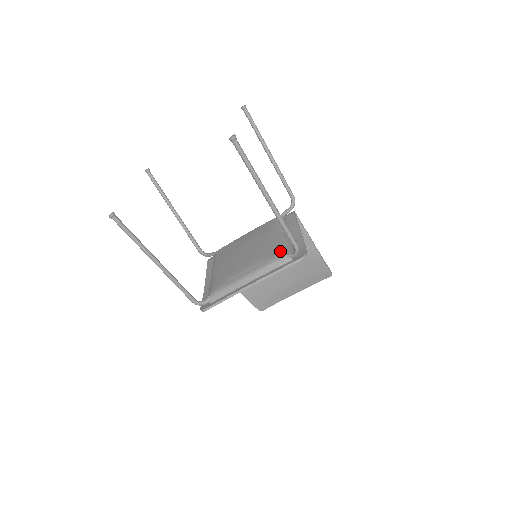
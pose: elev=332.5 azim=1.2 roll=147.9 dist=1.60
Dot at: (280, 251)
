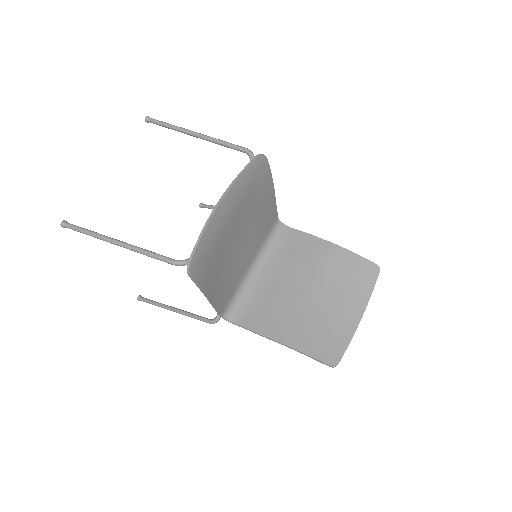
Dot at: occluded
